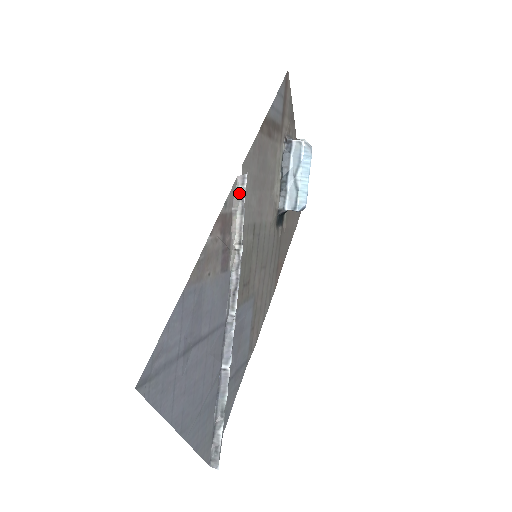
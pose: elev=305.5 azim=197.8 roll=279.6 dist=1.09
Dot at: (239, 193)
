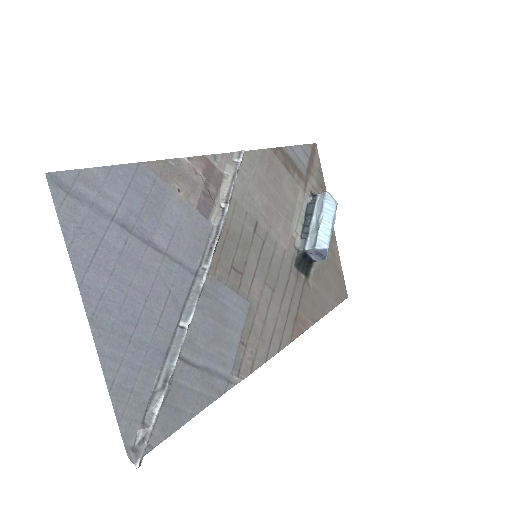
Dot at: (234, 163)
